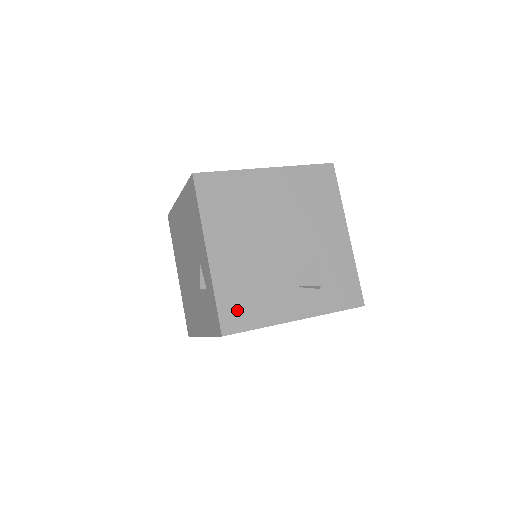
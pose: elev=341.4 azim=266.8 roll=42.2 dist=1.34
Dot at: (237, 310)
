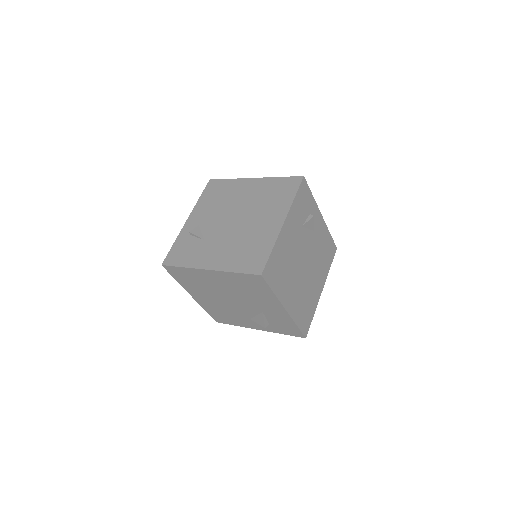
Dot at: (220, 317)
